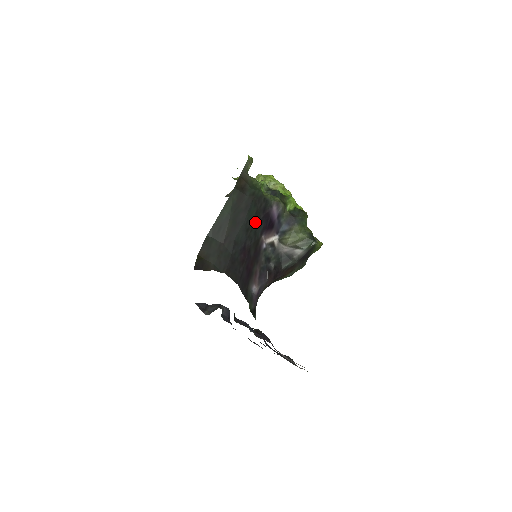
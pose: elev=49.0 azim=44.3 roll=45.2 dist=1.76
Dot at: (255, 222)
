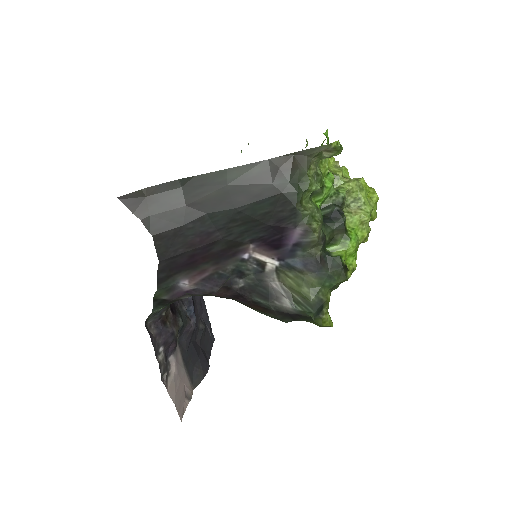
Dot at: (254, 221)
